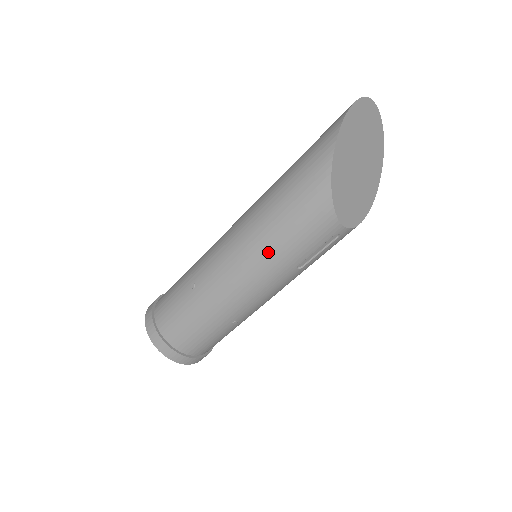
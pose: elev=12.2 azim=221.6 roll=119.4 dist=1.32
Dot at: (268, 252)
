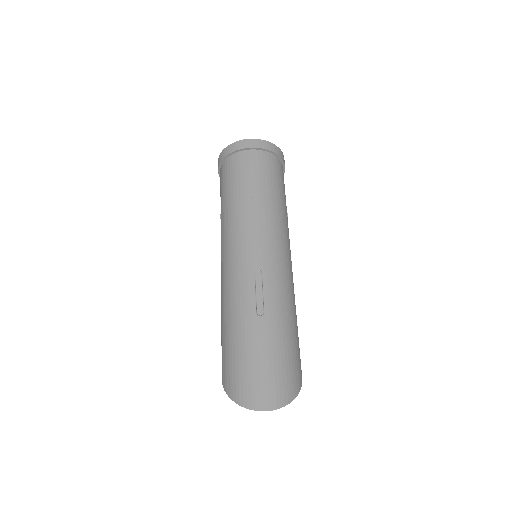
Dot at: occluded
